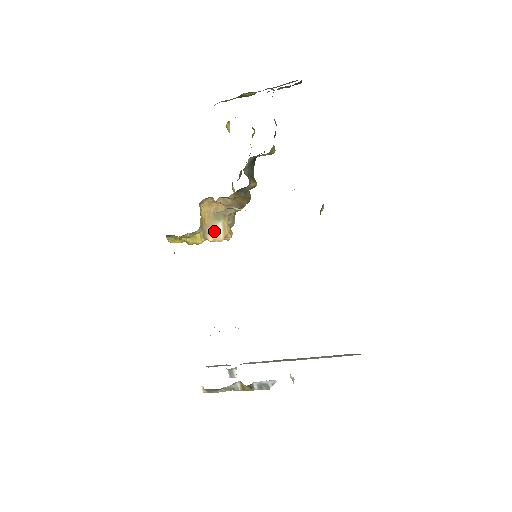
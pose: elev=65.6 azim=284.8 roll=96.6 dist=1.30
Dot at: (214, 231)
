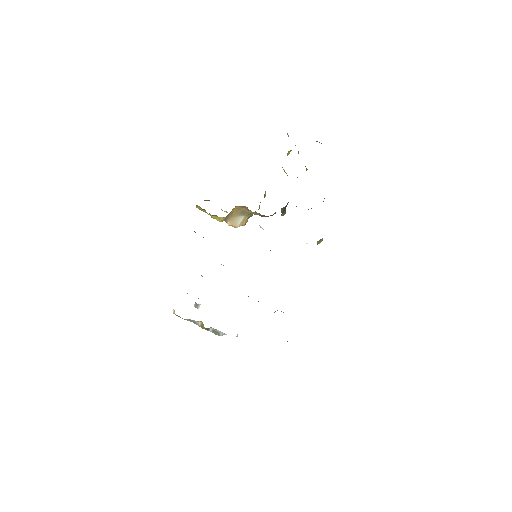
Dot at: (235, 220)
